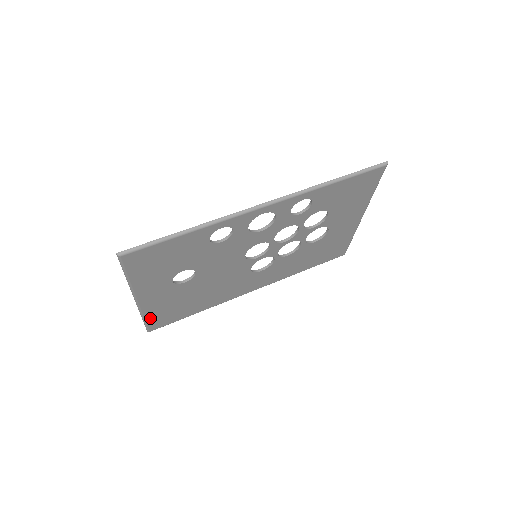
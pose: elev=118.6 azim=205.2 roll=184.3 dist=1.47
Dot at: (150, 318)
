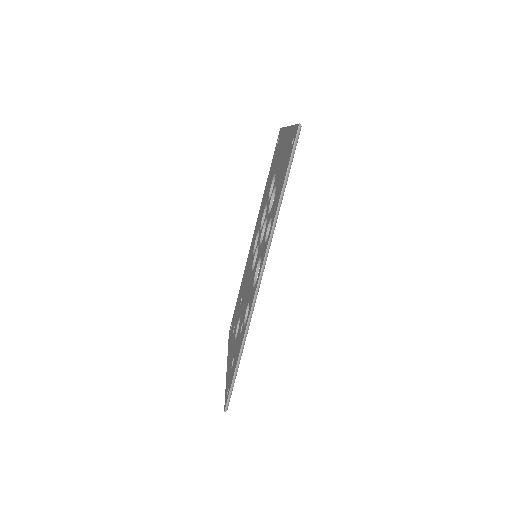
Dot at: occluded
